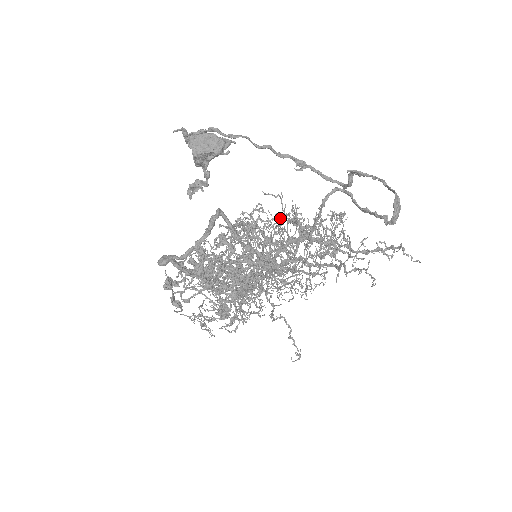
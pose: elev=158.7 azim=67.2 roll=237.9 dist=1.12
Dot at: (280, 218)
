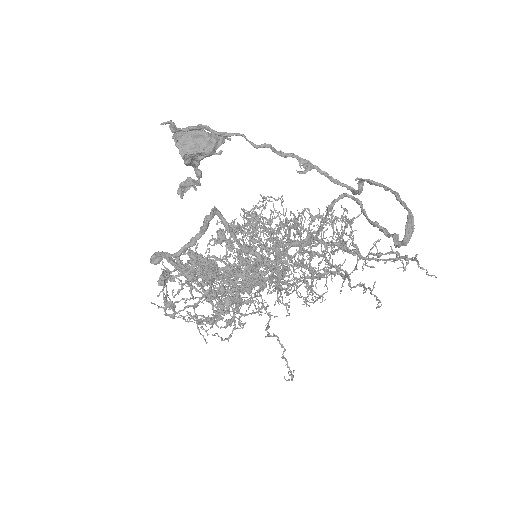
Dot at: (280, 223)
